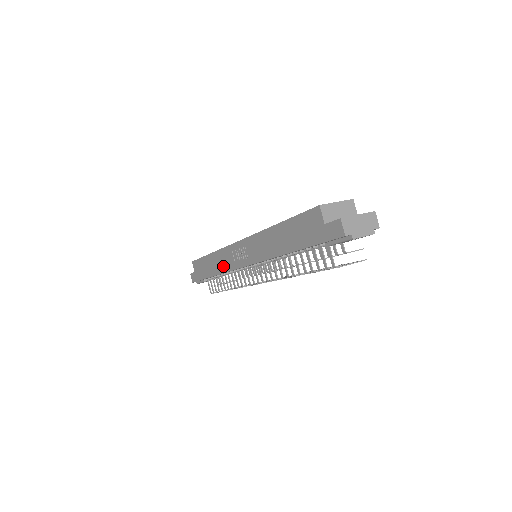
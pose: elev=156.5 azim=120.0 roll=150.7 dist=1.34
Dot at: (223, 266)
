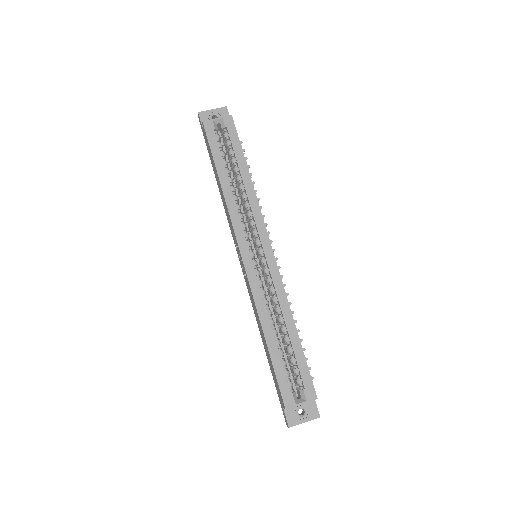
Dot at: (227, 215)
